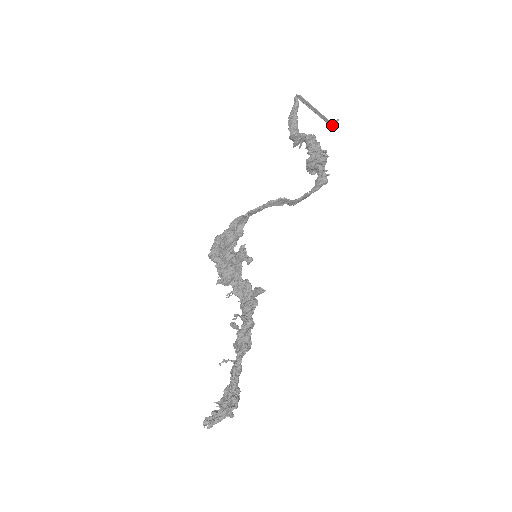
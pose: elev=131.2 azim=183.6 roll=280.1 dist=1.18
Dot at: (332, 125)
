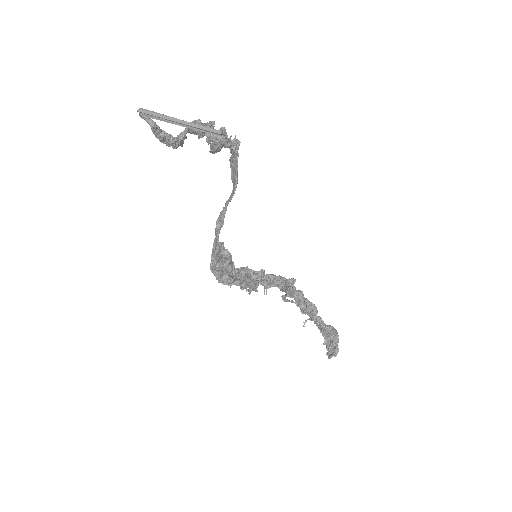
Dot at: (222, 135)
